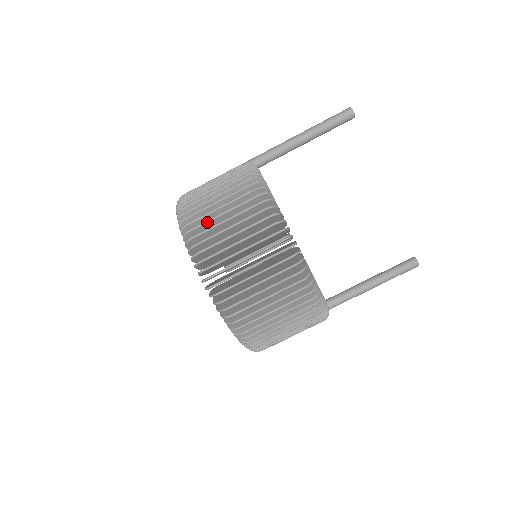
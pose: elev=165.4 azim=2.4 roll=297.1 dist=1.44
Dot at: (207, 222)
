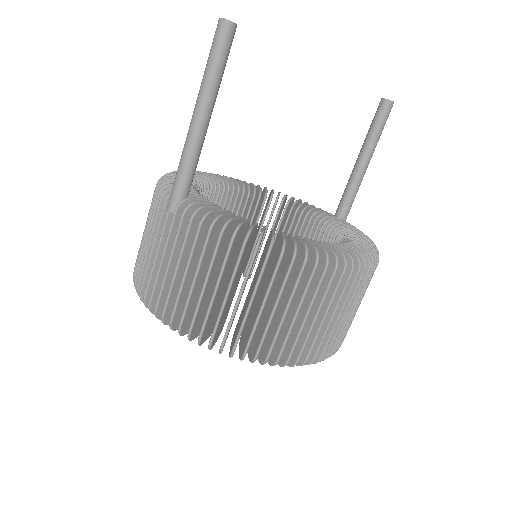
Dot at: (231, 323)
